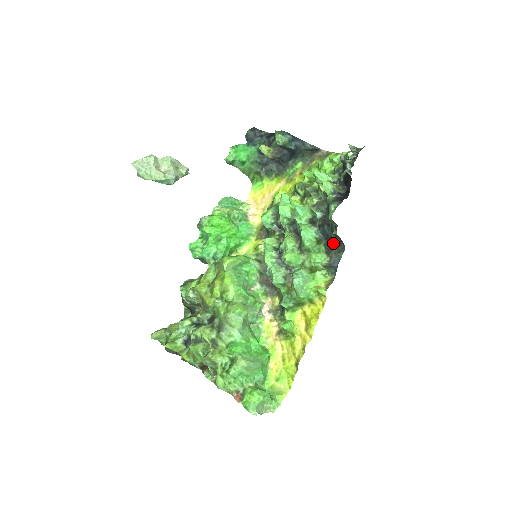
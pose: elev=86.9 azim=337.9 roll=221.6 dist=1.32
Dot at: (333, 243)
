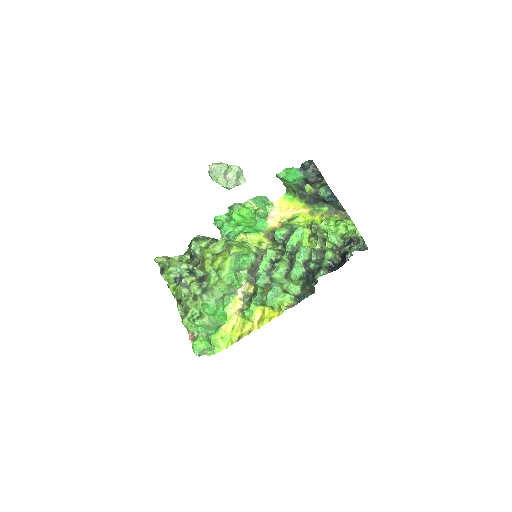
Dot at: (309, 286)
